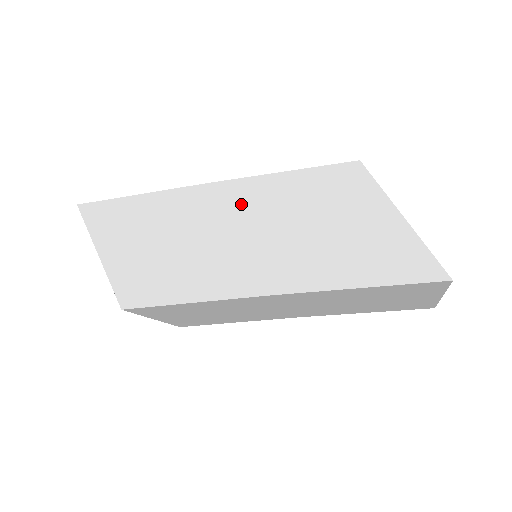
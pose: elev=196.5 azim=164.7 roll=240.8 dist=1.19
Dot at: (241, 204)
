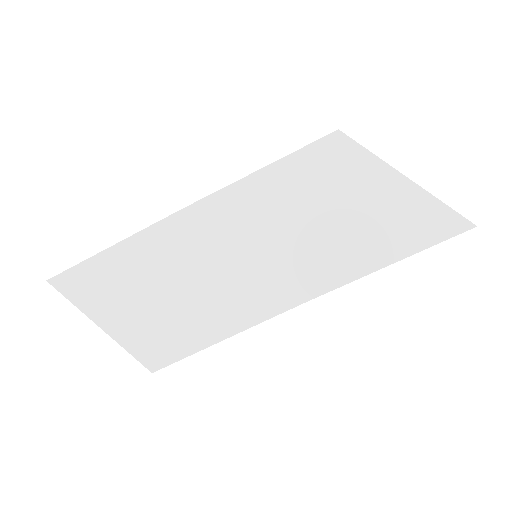
Dot at: (230, 219)
